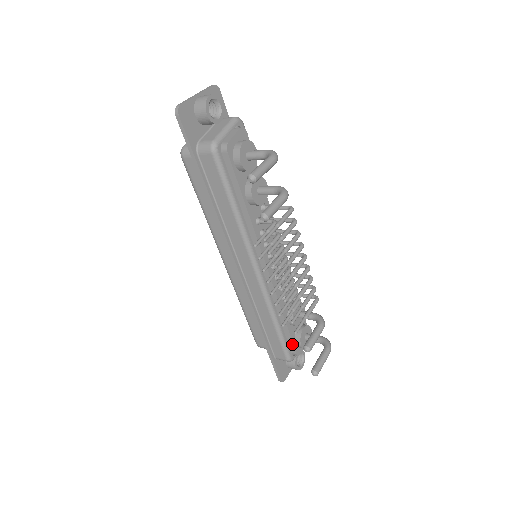
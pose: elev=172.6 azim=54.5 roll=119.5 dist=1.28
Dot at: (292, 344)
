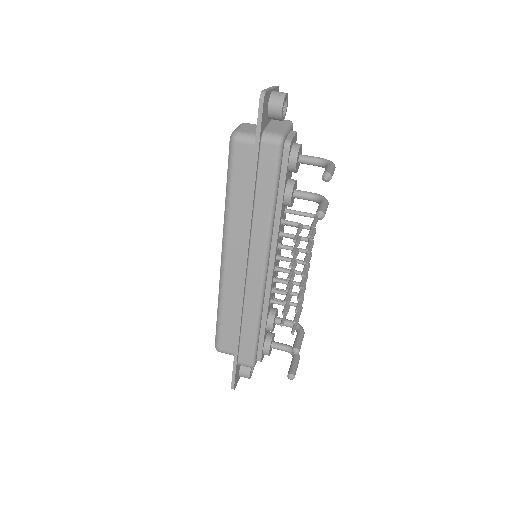
Dot at: (261, 349)
